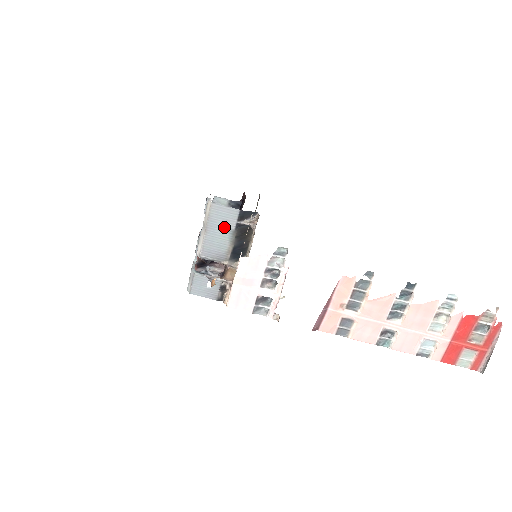
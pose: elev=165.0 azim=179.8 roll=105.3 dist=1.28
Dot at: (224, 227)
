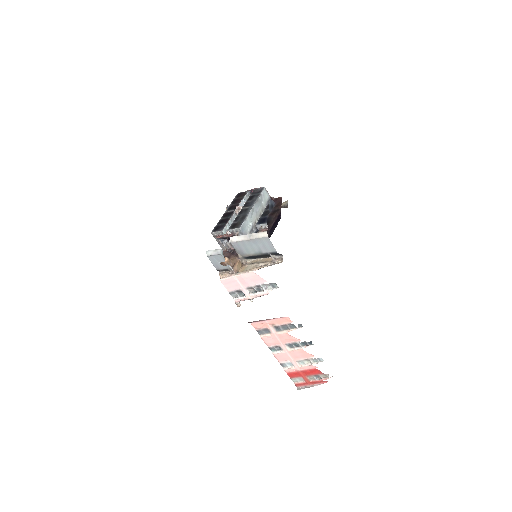
Dot at: (260, 248)
